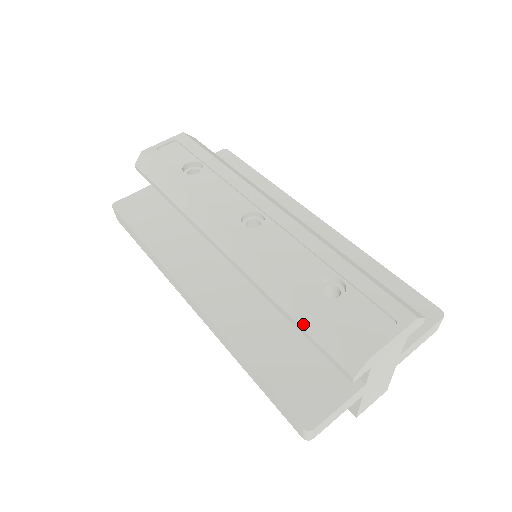
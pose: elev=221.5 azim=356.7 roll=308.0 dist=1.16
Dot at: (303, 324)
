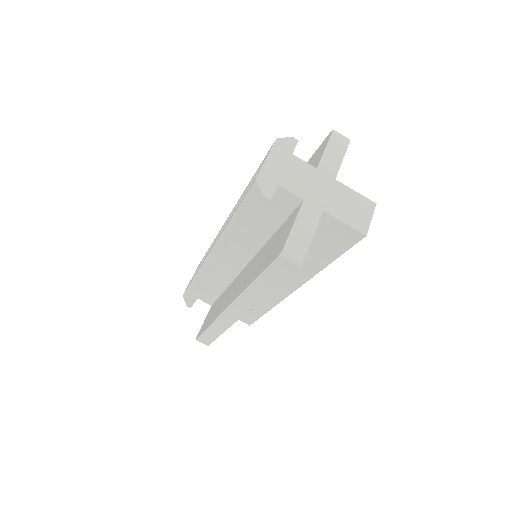
Dot at: (242, 222)
